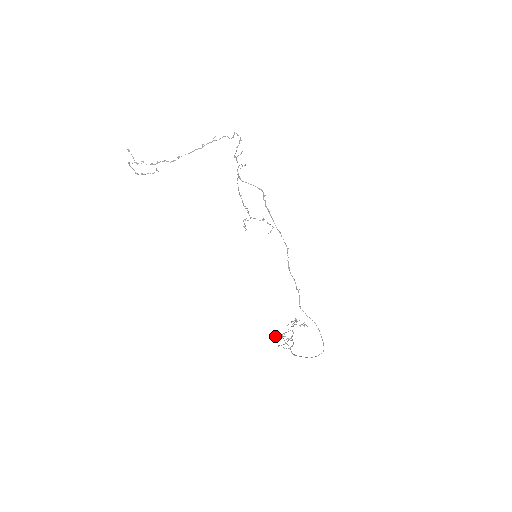
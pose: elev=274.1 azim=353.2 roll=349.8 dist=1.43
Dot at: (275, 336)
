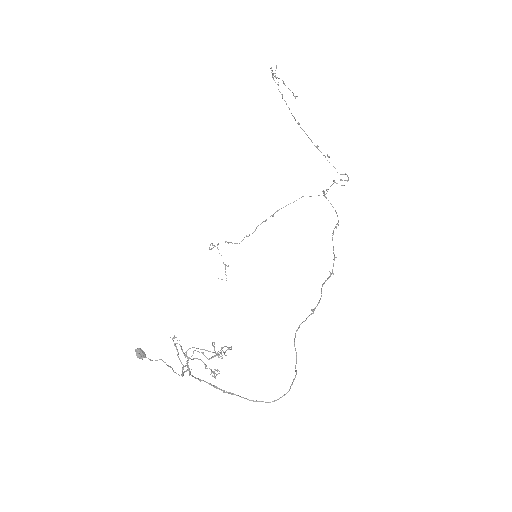
Dot at: occluded
